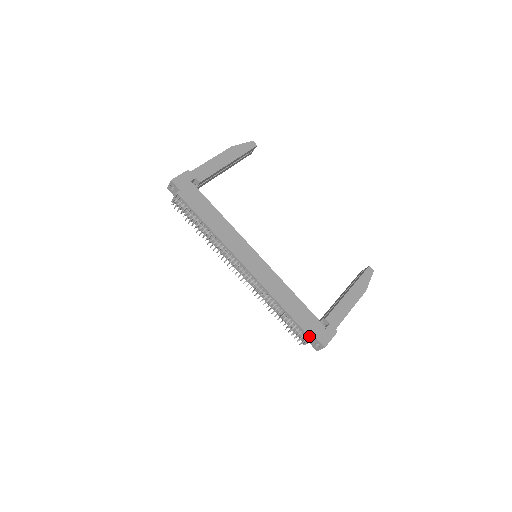
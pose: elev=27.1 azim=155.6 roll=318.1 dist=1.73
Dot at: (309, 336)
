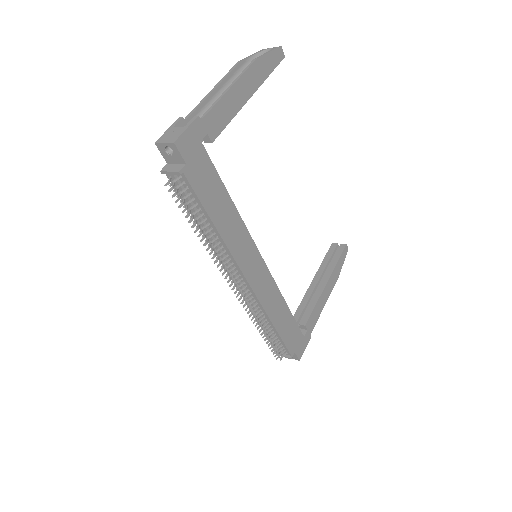
Dot at: (290, 353)
